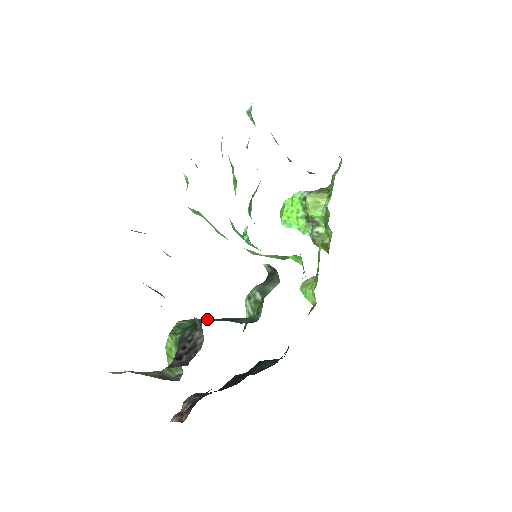
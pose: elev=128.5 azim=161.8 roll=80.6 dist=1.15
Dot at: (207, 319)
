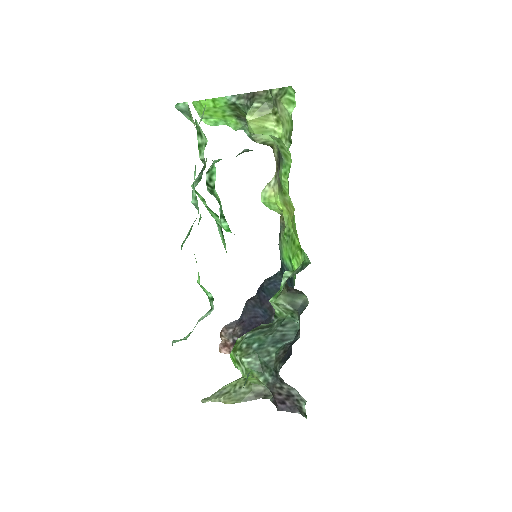
Dot at: (266, 350)
